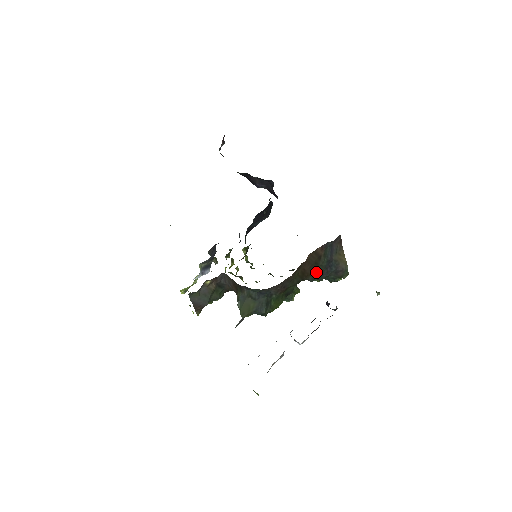
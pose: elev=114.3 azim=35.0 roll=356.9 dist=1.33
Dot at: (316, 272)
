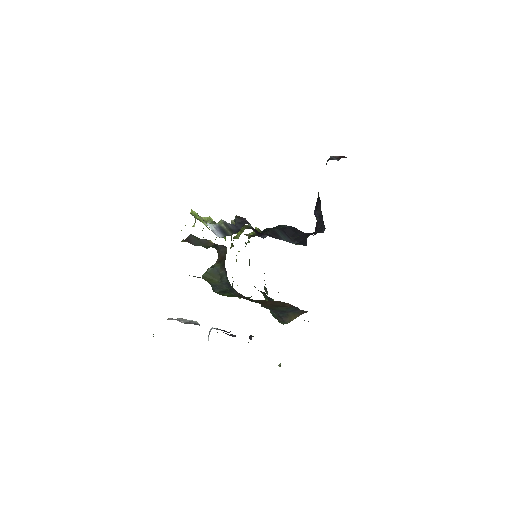
Dot at: (271, 307)
